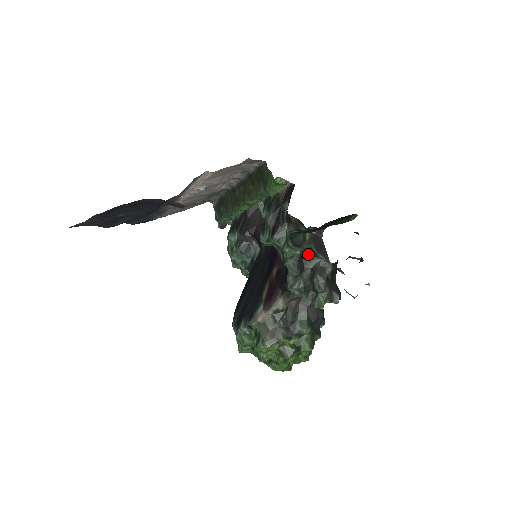
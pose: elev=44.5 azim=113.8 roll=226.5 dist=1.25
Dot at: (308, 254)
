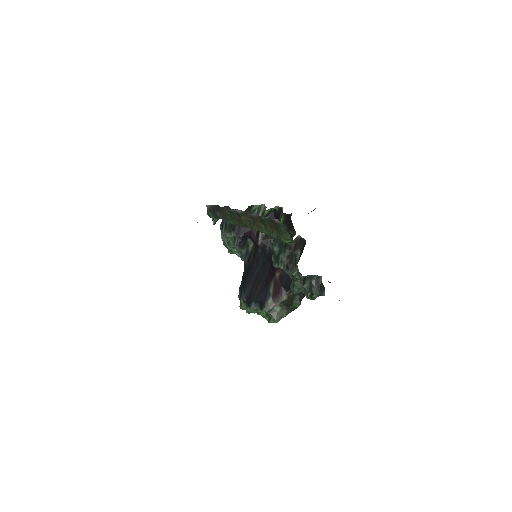
Dot at: occluded
